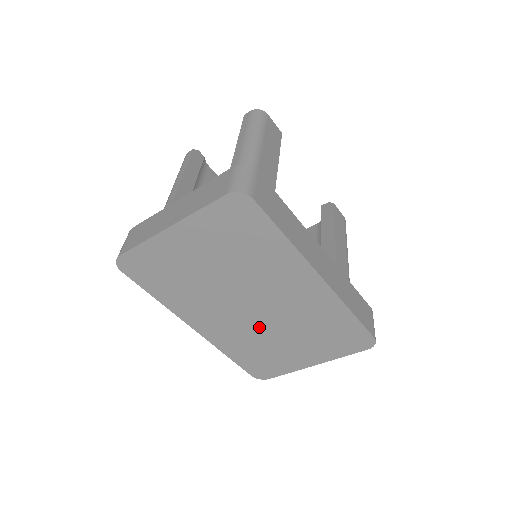
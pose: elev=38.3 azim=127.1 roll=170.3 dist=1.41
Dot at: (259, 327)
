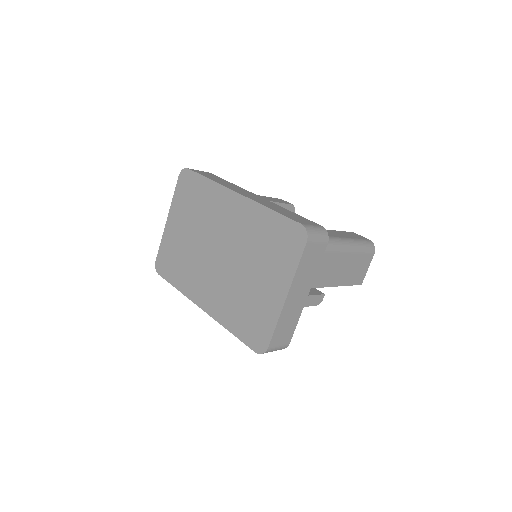
Dot at: (231, 274)
